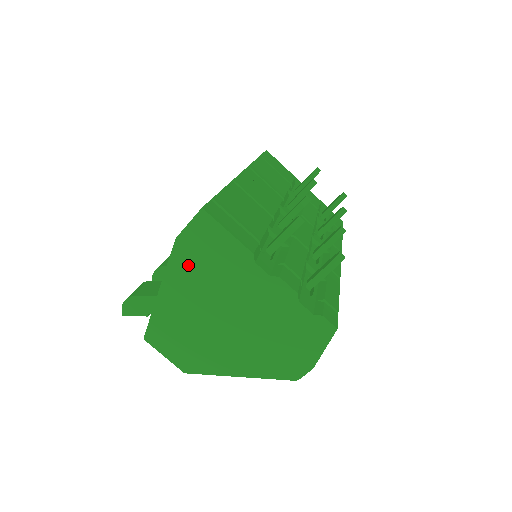
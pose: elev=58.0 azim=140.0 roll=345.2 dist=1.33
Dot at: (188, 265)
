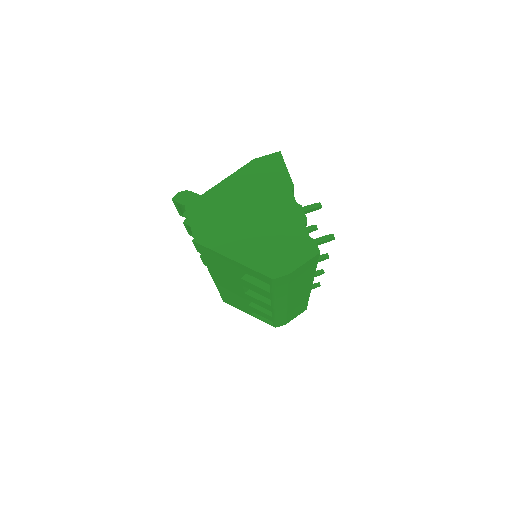
Dot at: (250, 176)
